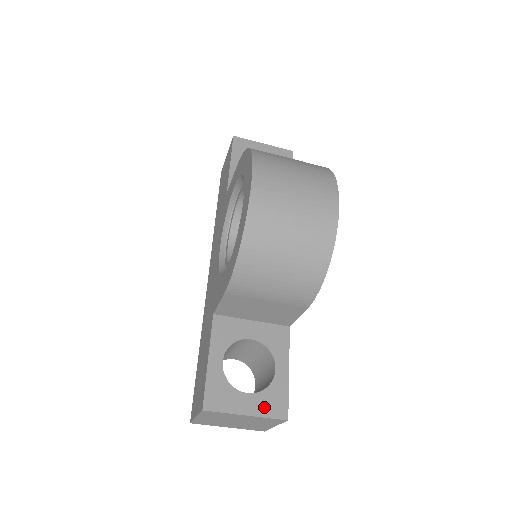
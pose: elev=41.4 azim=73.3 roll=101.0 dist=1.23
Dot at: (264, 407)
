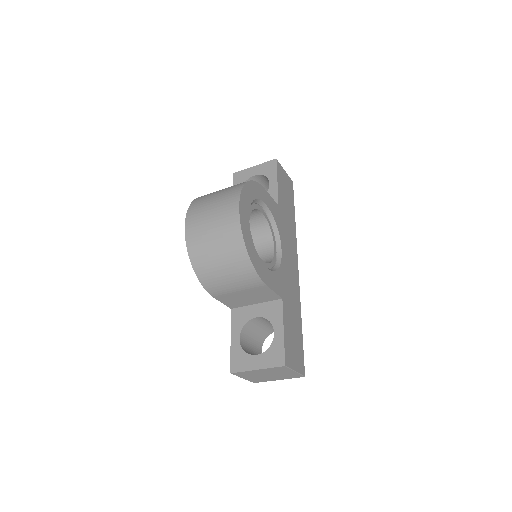
Dot at: (268, 361)
